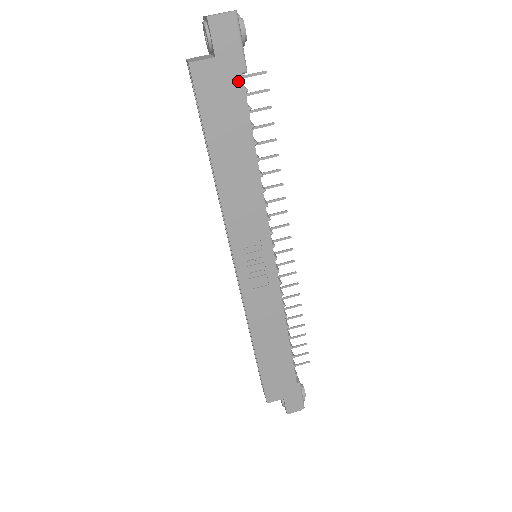
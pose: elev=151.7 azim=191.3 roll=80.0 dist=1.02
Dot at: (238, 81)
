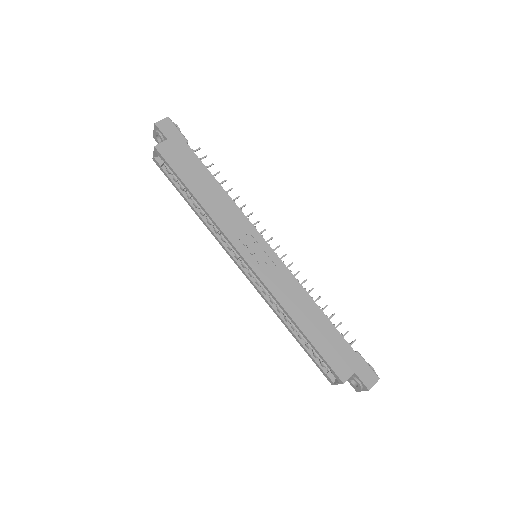
Dot at: (186, 146)
